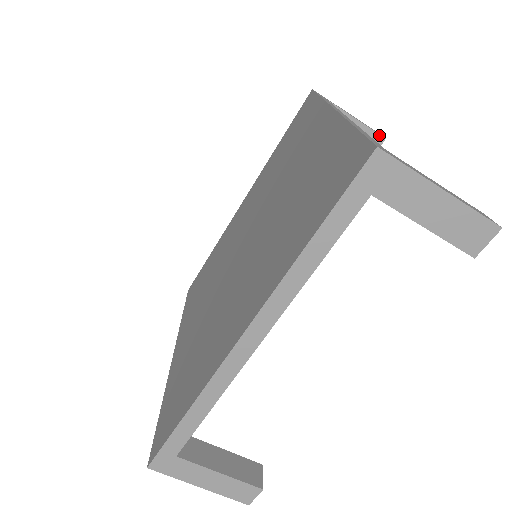
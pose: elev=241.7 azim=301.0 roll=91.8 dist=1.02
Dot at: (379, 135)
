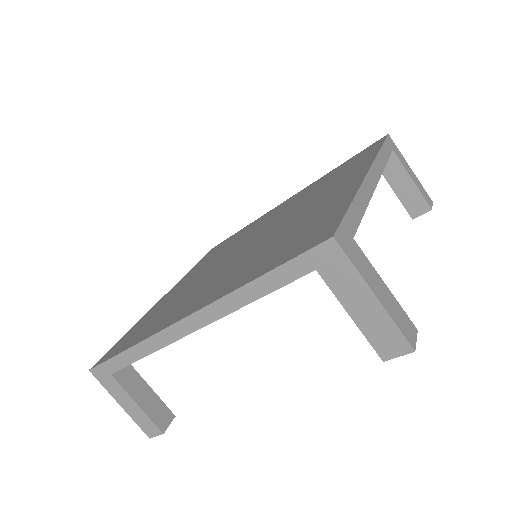
Dot at: (427, 204)
